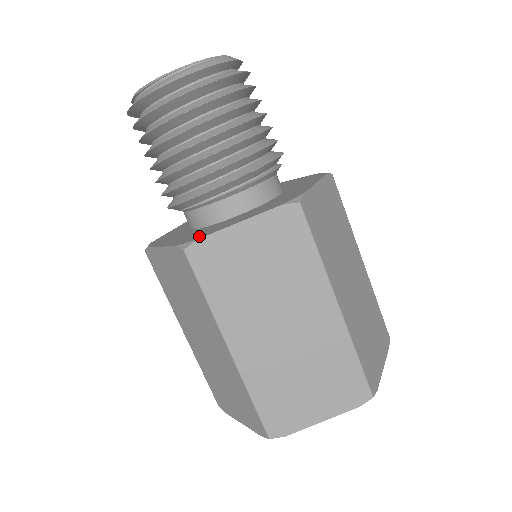
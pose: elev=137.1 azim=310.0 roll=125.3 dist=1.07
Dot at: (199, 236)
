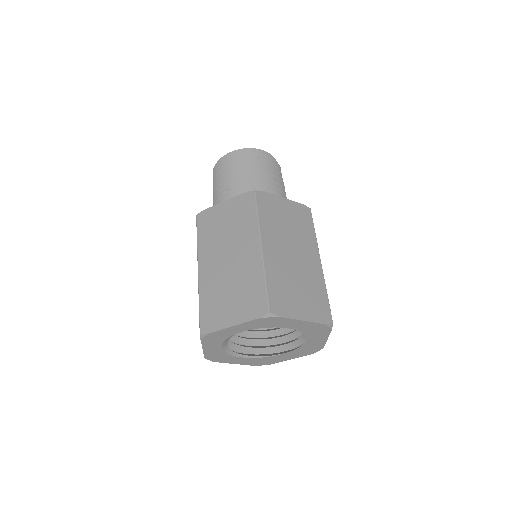
Dot at: occluded
